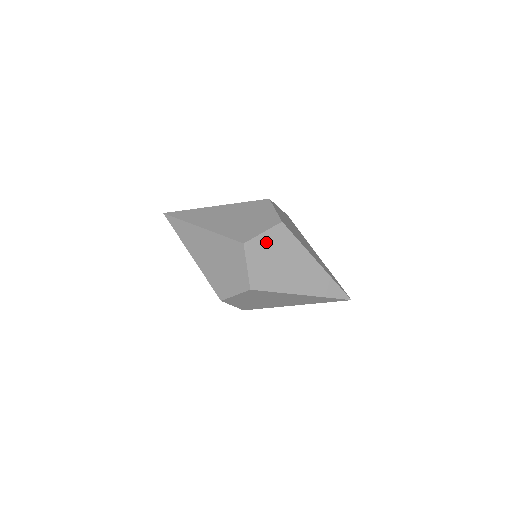
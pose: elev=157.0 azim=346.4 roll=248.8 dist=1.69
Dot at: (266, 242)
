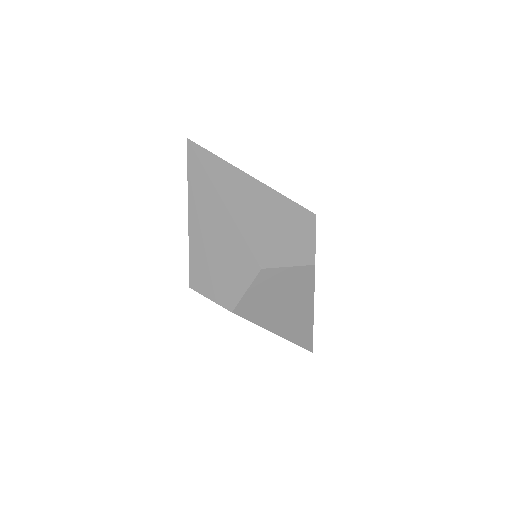
Dot at: (284, 277)
